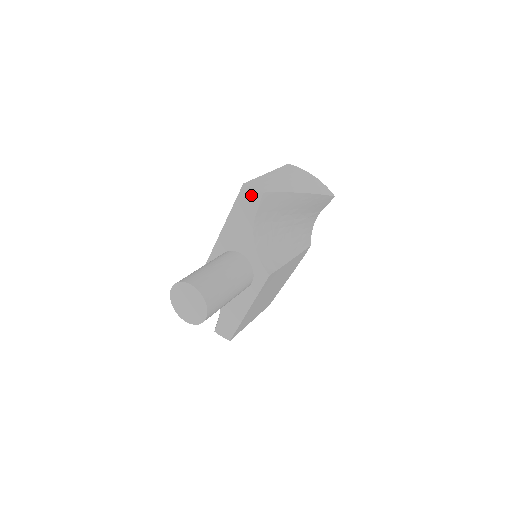
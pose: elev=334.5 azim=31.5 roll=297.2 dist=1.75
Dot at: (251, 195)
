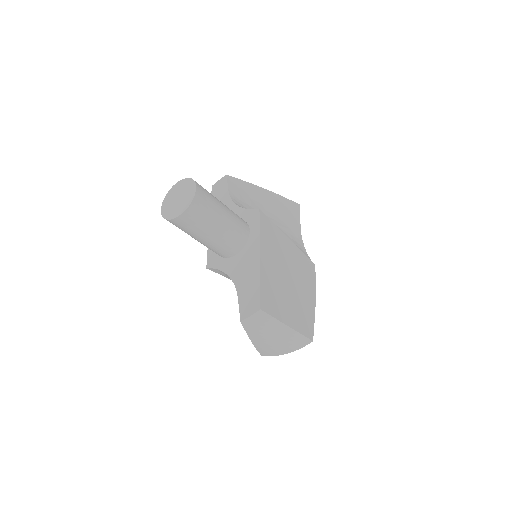
Dot at: (220, 185)
